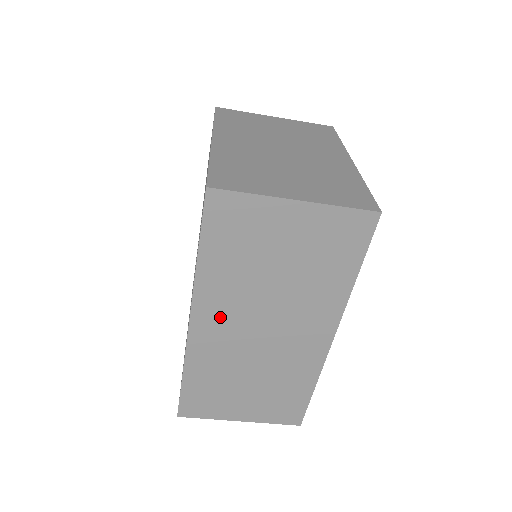
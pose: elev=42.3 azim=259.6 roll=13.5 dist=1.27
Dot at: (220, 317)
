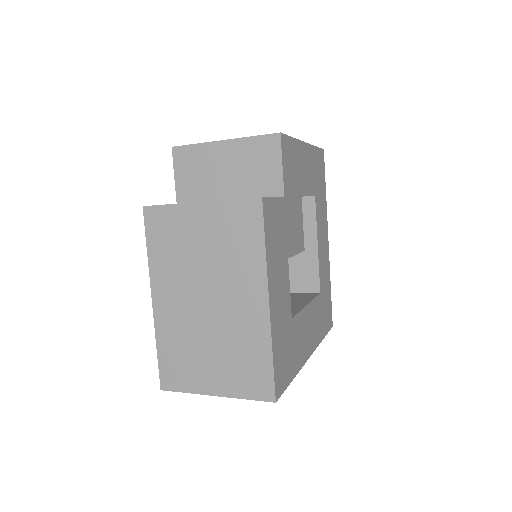
Dot at: occluded
